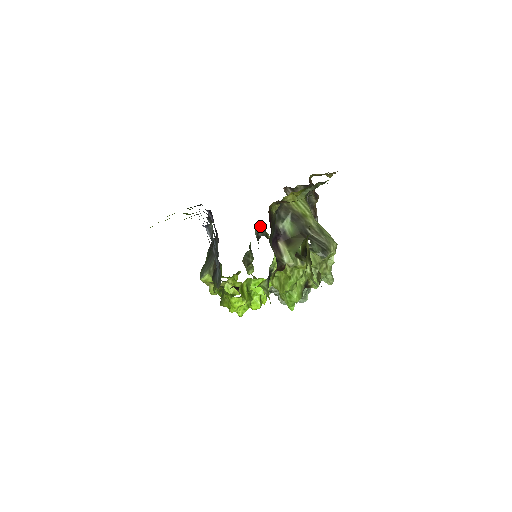
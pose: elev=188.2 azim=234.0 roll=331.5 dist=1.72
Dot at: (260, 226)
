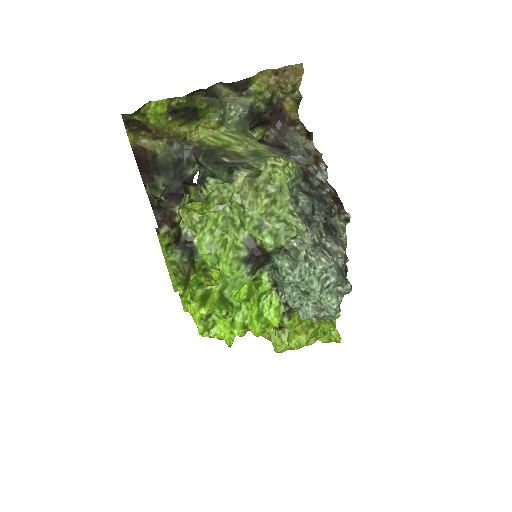
Dot at: occluded
